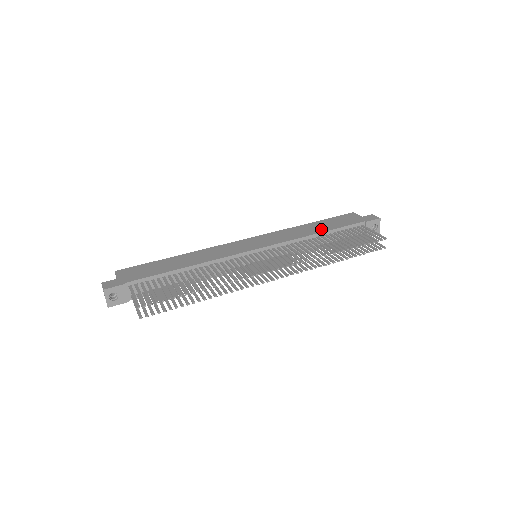
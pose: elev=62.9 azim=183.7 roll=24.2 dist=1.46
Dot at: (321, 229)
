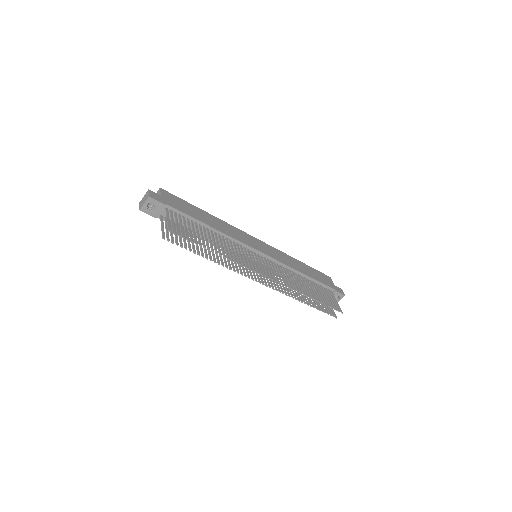
Dot at: (307, 272)
